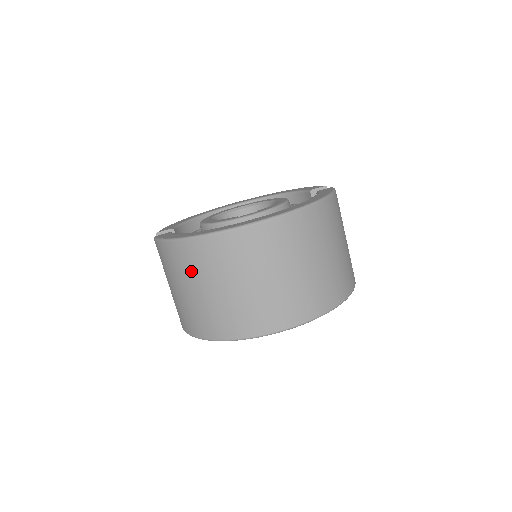
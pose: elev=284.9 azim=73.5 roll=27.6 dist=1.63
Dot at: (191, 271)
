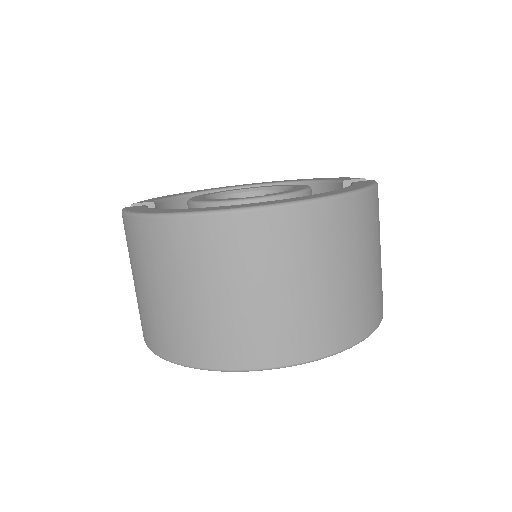
Dot at: (155, 262)
